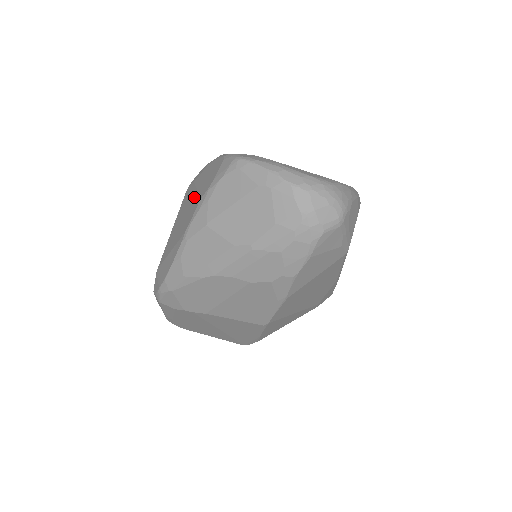
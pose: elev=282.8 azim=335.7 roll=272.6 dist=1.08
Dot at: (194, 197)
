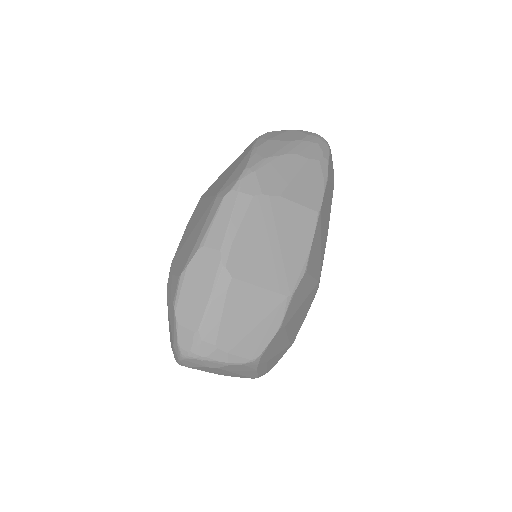
Dot at: (235, 161)
